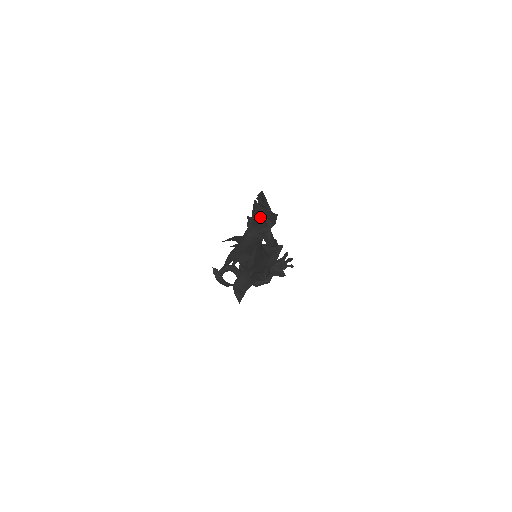
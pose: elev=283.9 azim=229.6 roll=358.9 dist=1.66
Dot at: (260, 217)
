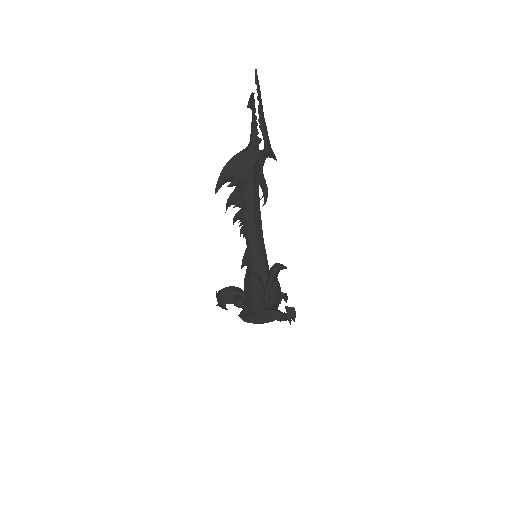
Dot at: (253, 112)
